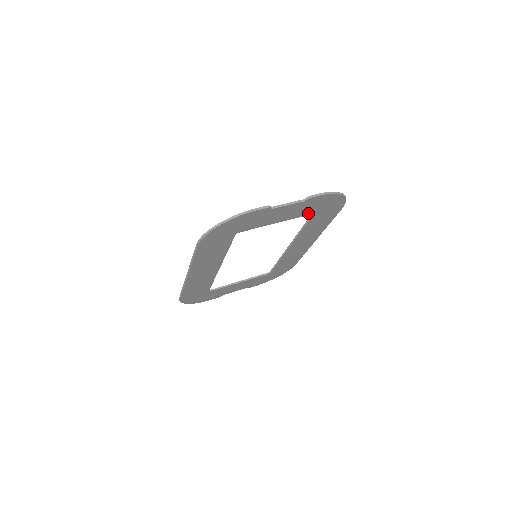
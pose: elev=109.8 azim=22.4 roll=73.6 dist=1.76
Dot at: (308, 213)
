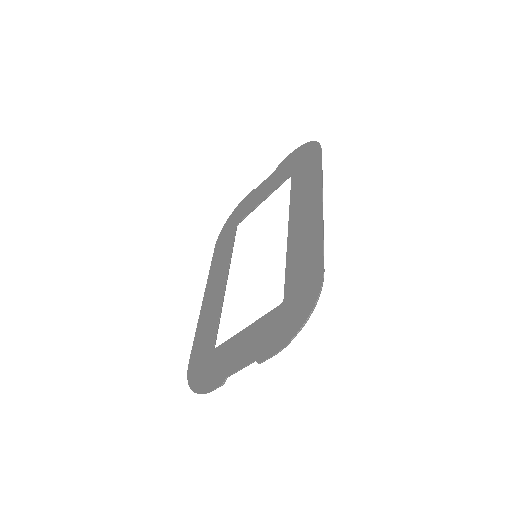
Dot at: (276, 314)
